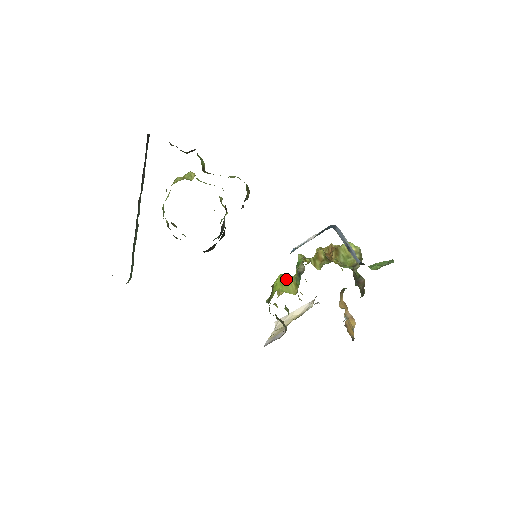
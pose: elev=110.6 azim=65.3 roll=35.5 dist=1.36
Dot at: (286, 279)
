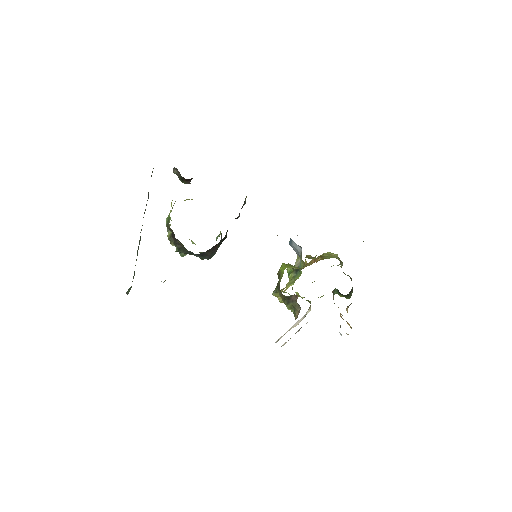
Dot at: (289, 265)
